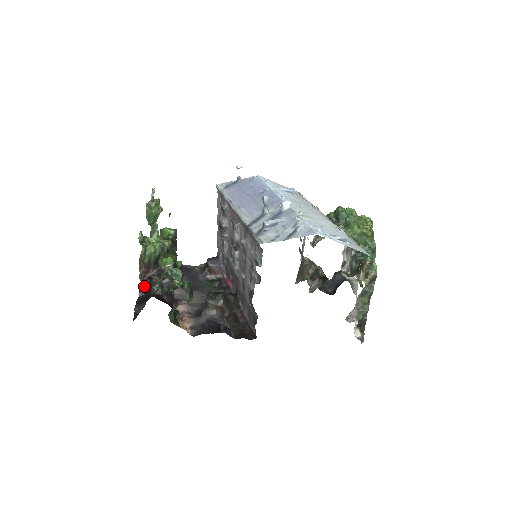
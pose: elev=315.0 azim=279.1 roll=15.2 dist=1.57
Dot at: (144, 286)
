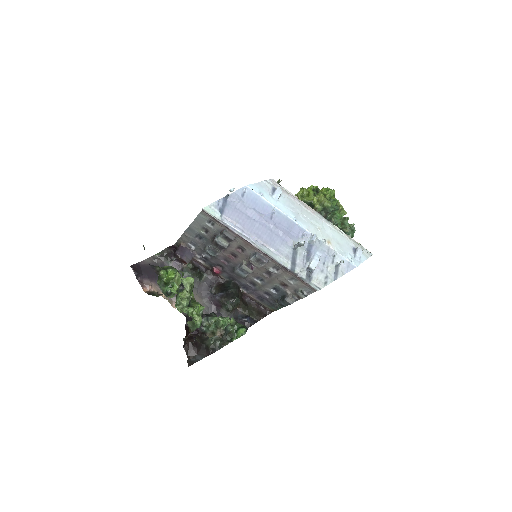
Dot at: (185, 339)
